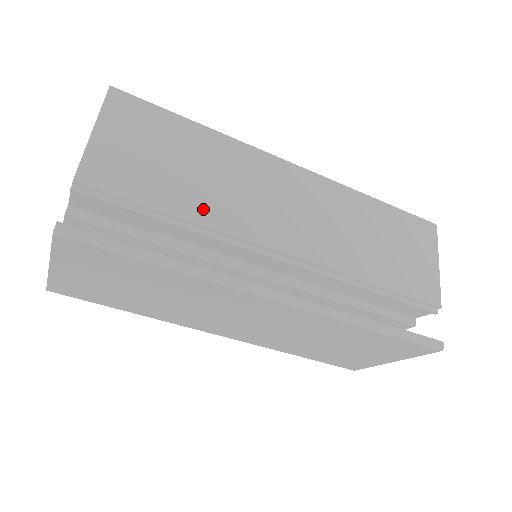
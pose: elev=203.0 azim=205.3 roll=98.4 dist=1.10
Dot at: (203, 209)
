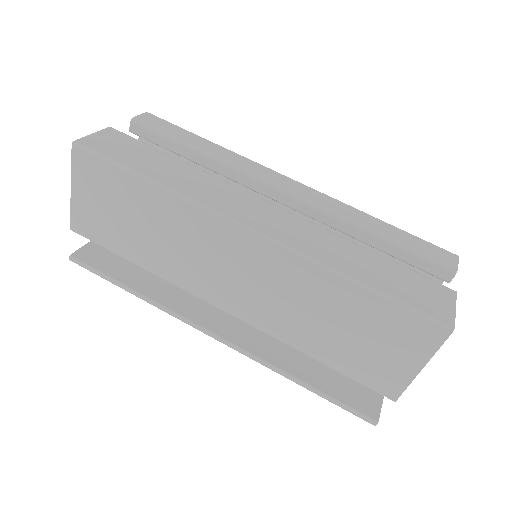
Dot at: (154, 262)
